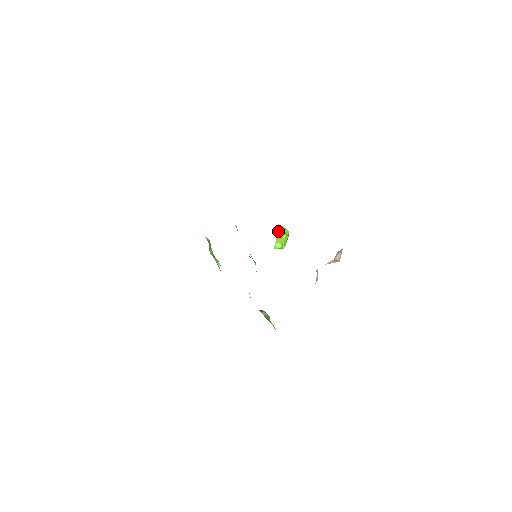
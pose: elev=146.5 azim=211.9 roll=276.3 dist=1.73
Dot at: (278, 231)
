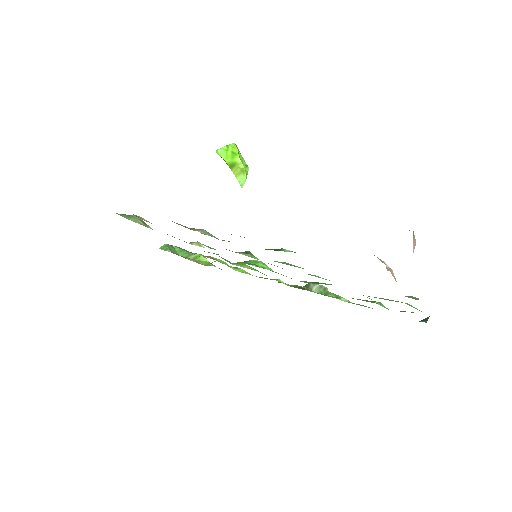
Dot at: (224, 159)
